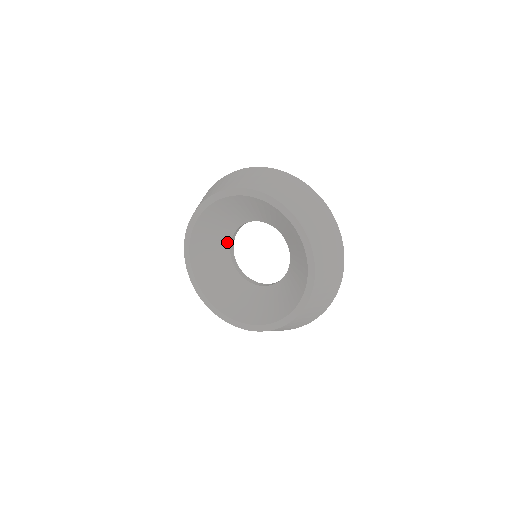
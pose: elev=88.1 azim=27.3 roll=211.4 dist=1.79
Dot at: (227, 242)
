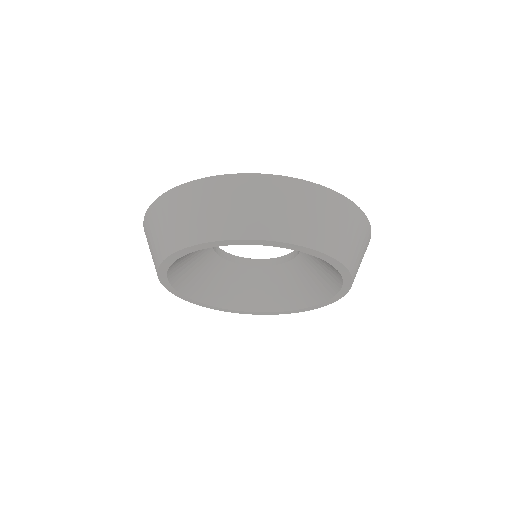
Dot at: (224, 264)
